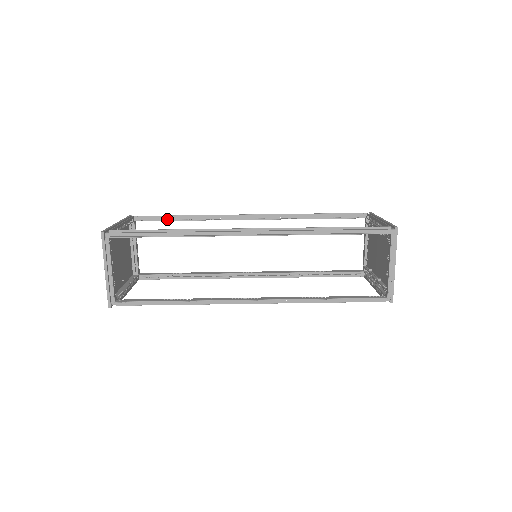
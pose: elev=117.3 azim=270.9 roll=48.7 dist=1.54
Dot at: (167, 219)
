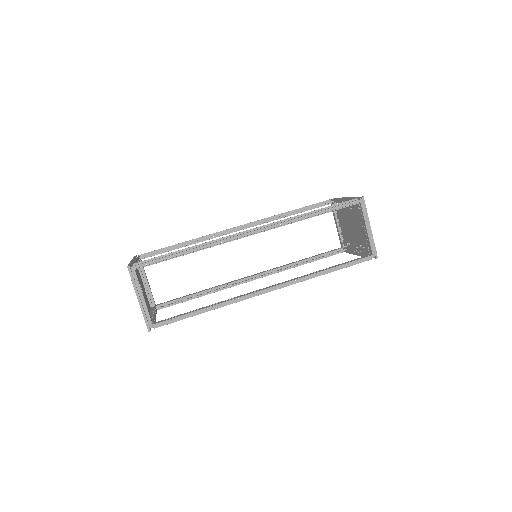
Dot at: (168, 250)
